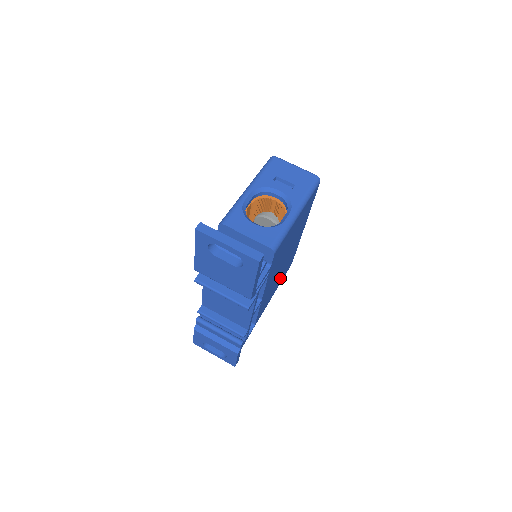
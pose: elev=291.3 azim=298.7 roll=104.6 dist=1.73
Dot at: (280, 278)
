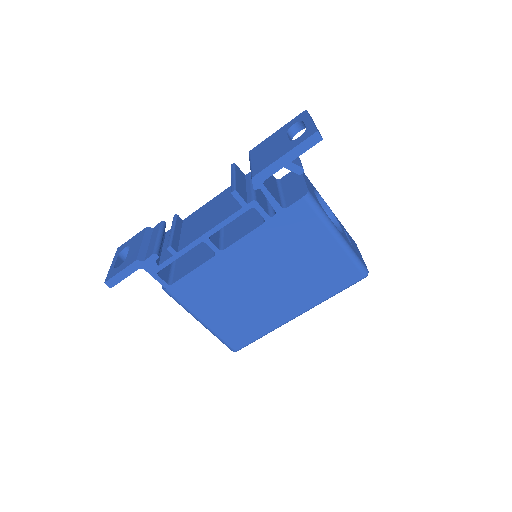
Dot at: (228, 315)
